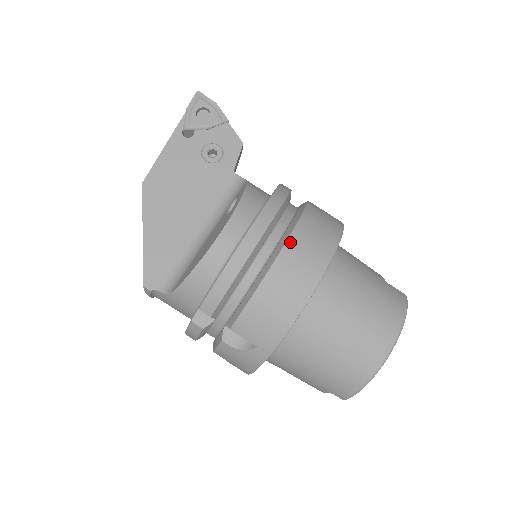
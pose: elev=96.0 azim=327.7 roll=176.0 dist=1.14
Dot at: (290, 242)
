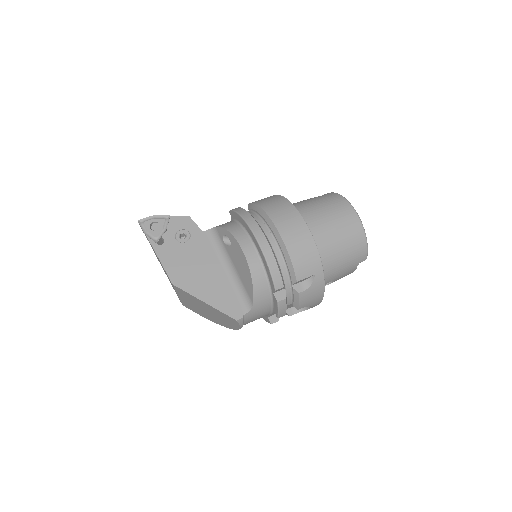
Dot at: (273, 219)
